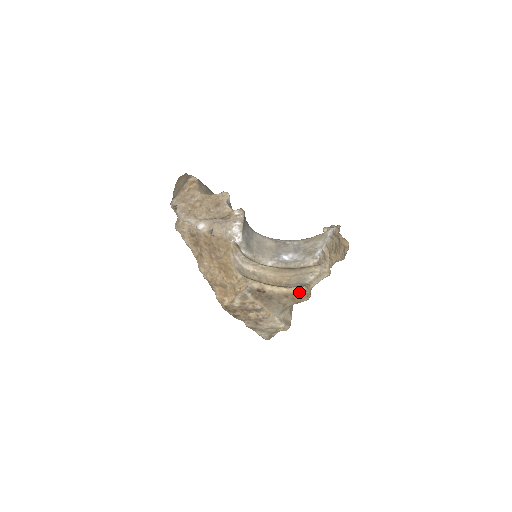
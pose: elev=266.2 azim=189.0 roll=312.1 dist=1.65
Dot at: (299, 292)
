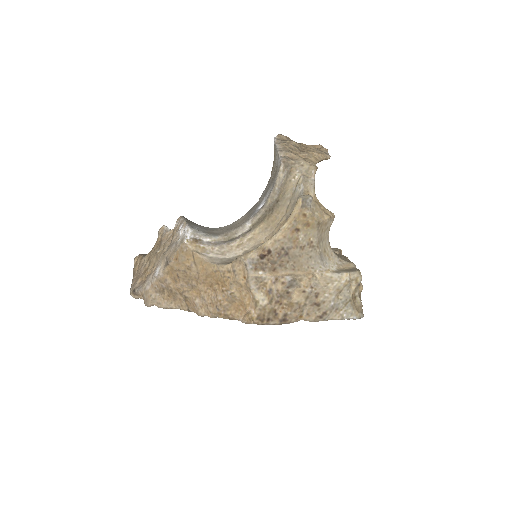
Dot at: (300, 209)
